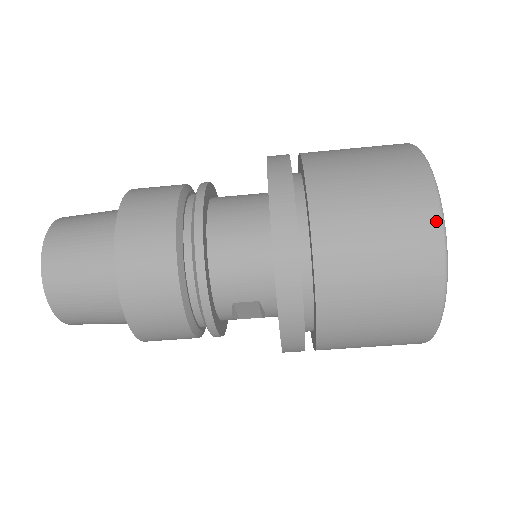
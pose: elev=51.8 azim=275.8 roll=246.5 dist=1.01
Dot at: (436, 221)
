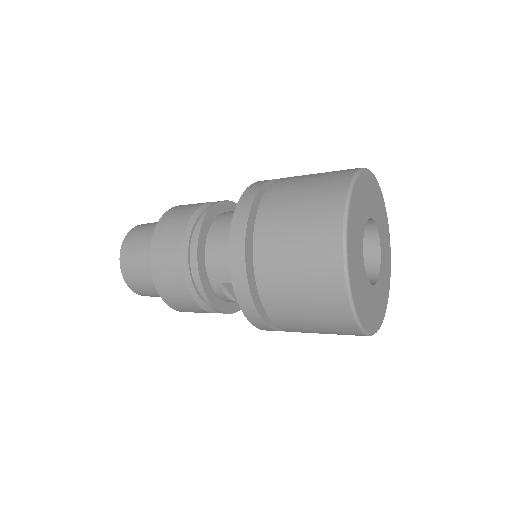
Dot at: (339, 221)
